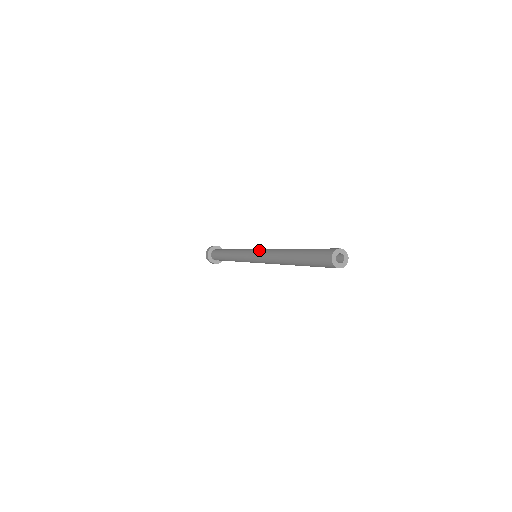
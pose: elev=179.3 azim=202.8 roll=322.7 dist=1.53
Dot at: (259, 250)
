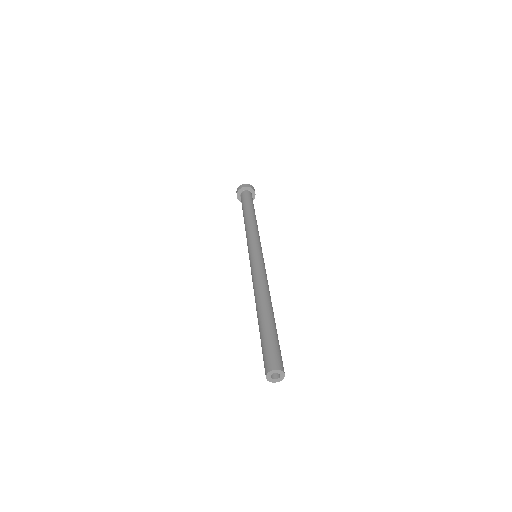
Dot at: (260, 261)
